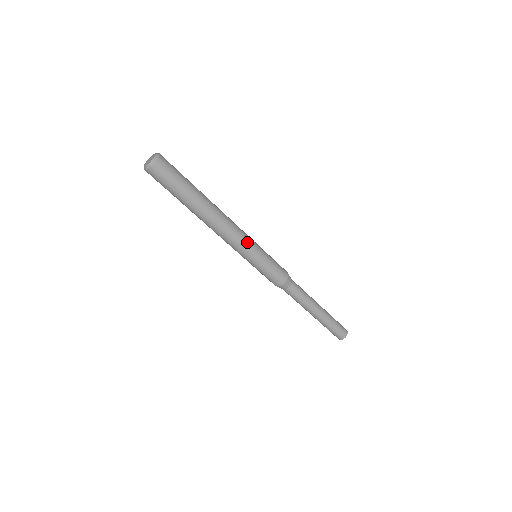
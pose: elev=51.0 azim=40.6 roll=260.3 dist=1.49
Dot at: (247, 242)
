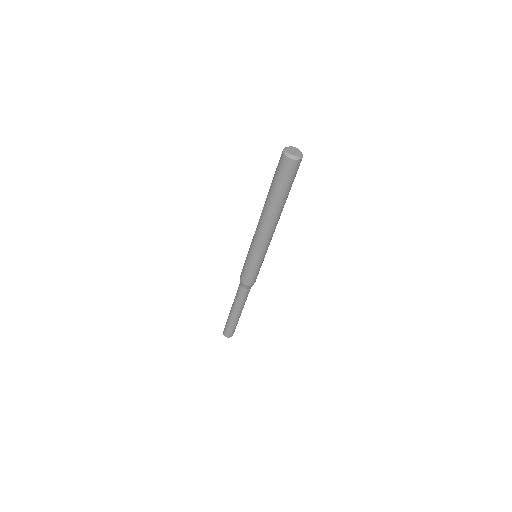
Dot at: (269, 244)
